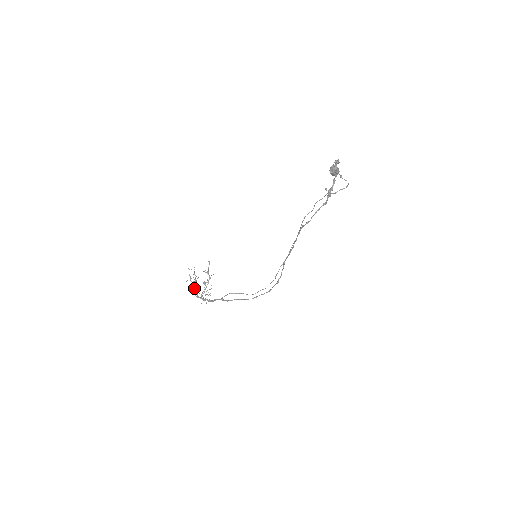
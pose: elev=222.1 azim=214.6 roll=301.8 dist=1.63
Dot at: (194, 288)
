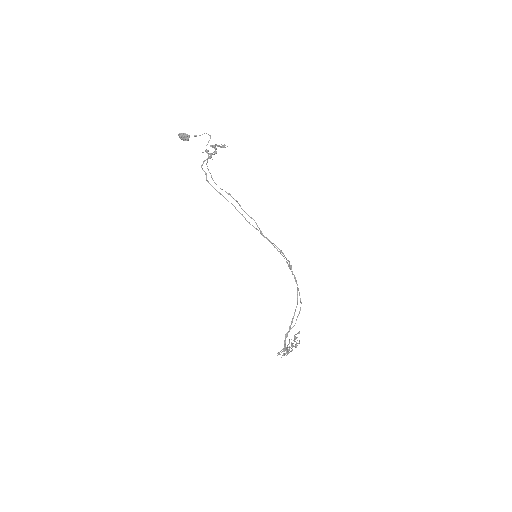
Dot at: (284, 355)
